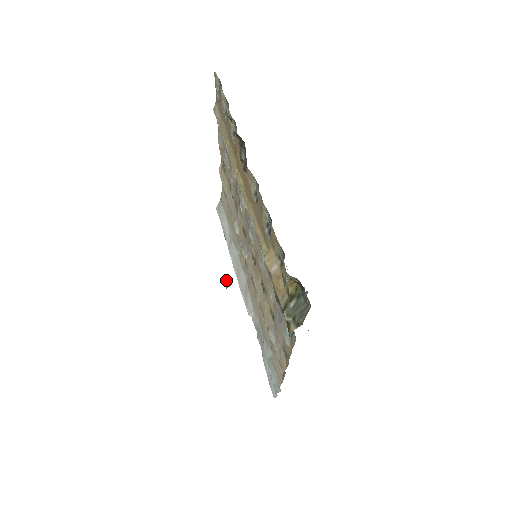
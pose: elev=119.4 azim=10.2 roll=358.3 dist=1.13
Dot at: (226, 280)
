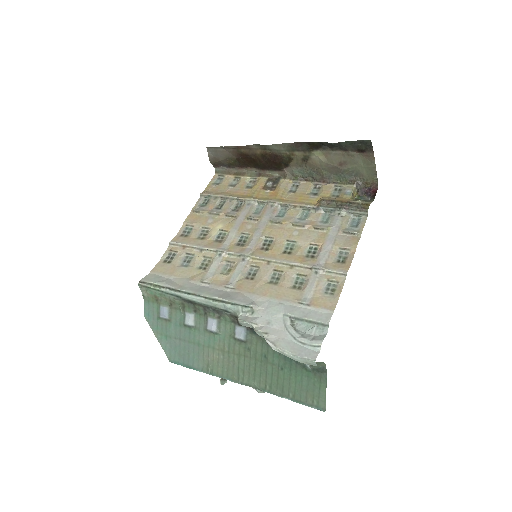
Dot at: (353, 155)
